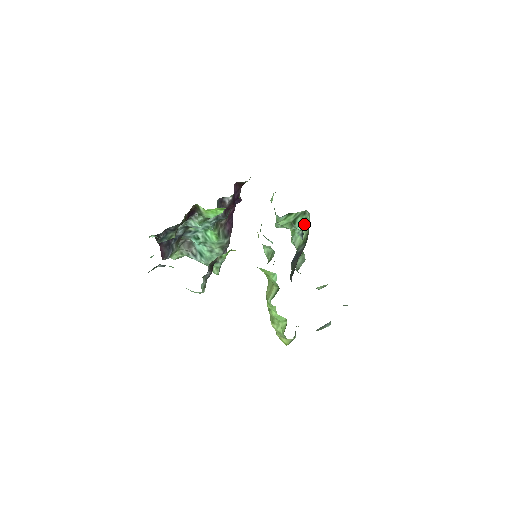
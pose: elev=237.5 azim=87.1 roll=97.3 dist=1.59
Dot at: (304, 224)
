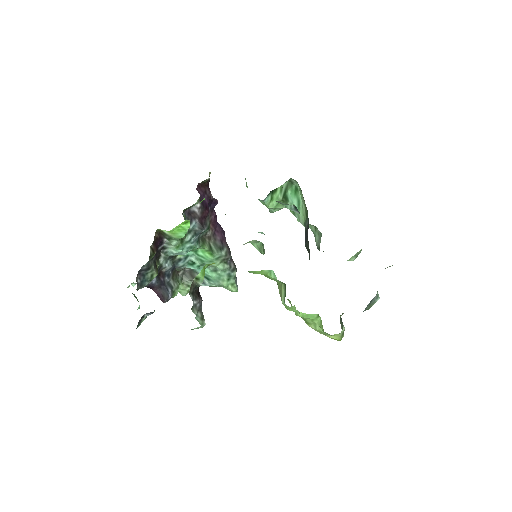
Dot at: (298, 195)
